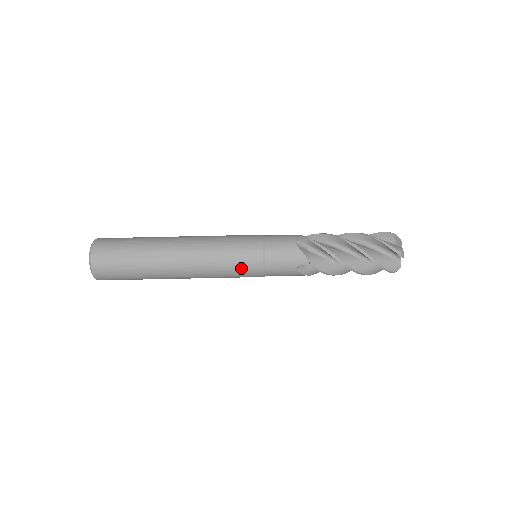
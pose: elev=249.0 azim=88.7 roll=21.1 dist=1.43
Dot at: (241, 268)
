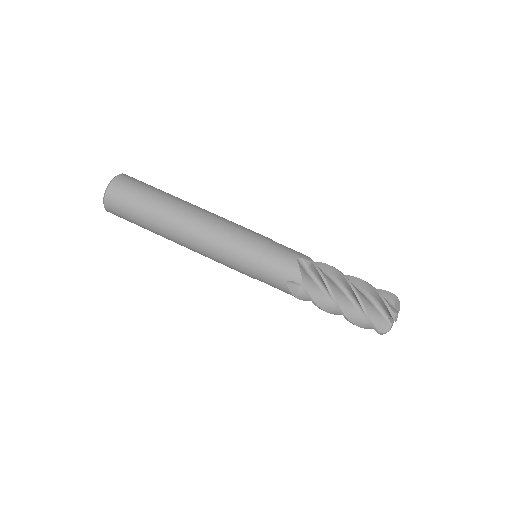
Dot at: (236, 257)
